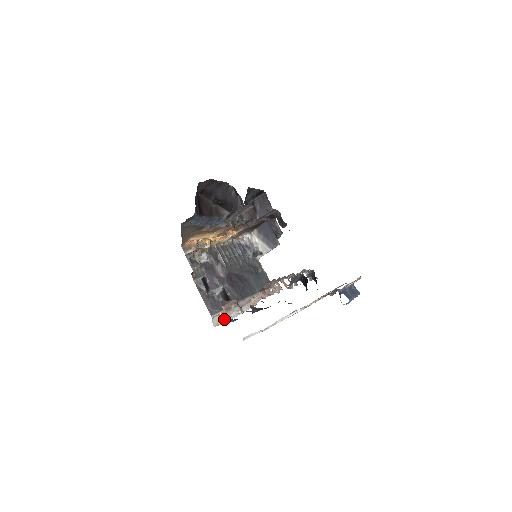
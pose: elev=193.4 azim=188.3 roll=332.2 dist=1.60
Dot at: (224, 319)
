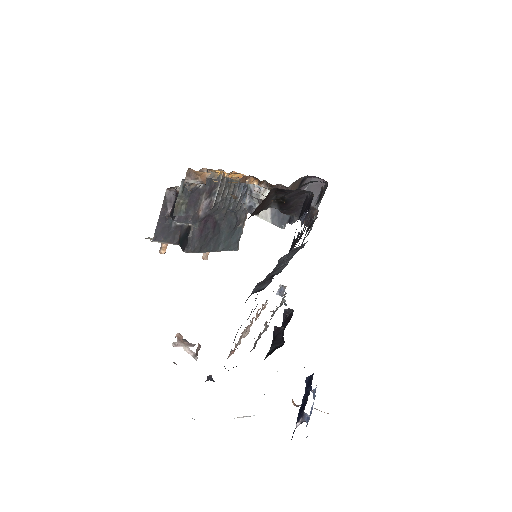
Dot at: (163, 252)
